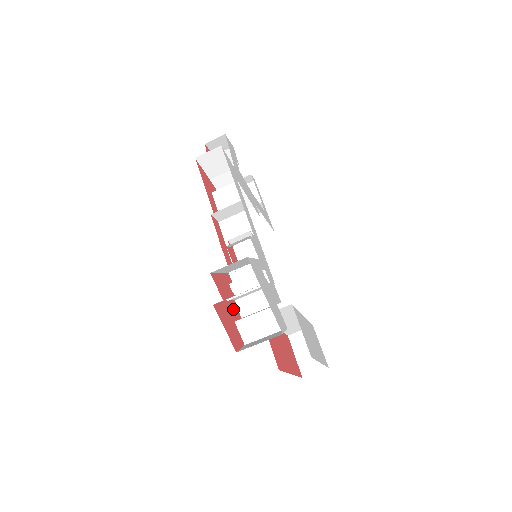
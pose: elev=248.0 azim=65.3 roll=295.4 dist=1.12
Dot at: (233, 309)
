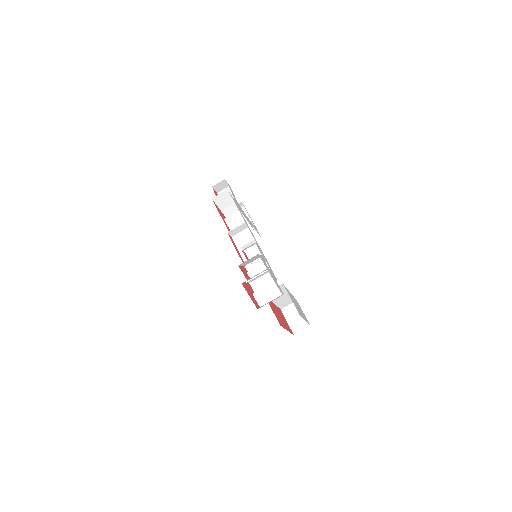
Dot at: (250, 288)
